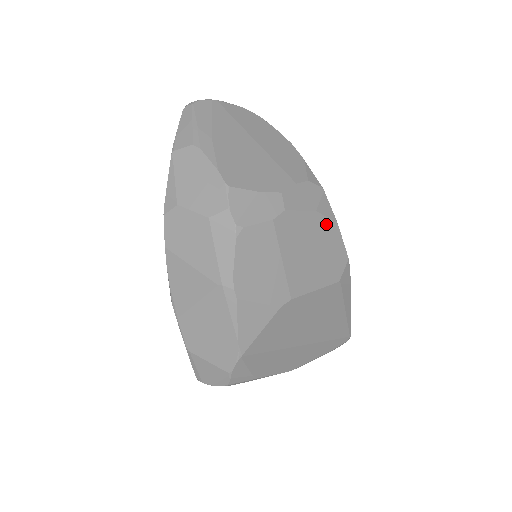
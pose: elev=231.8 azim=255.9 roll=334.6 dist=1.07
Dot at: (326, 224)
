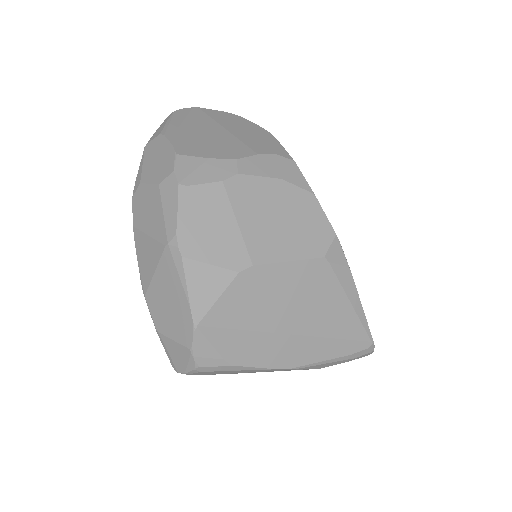
Dot at: (298, 194)
